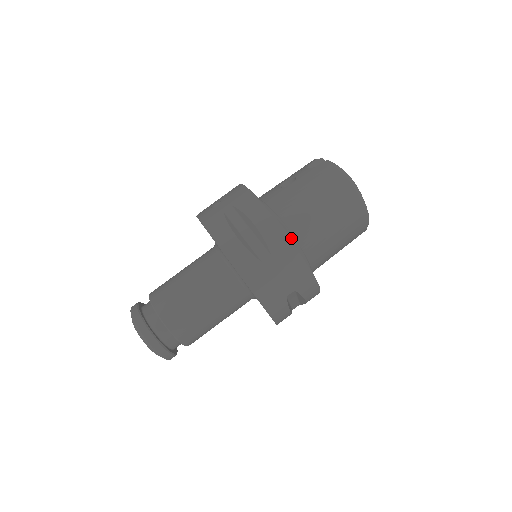
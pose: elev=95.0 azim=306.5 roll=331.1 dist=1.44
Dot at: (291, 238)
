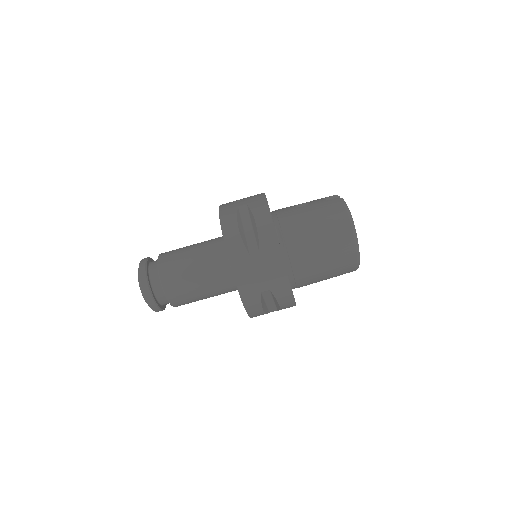
Dot at: (283, 247)
